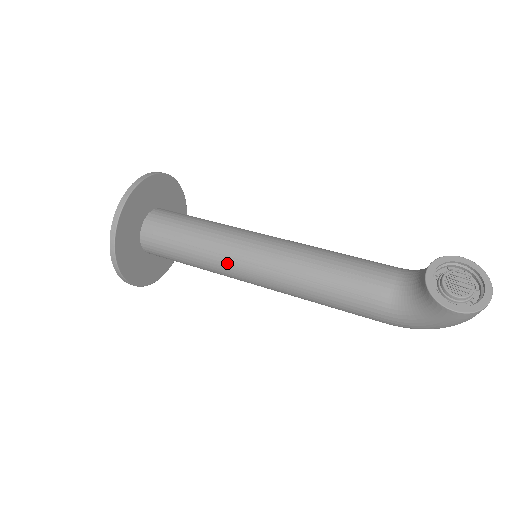
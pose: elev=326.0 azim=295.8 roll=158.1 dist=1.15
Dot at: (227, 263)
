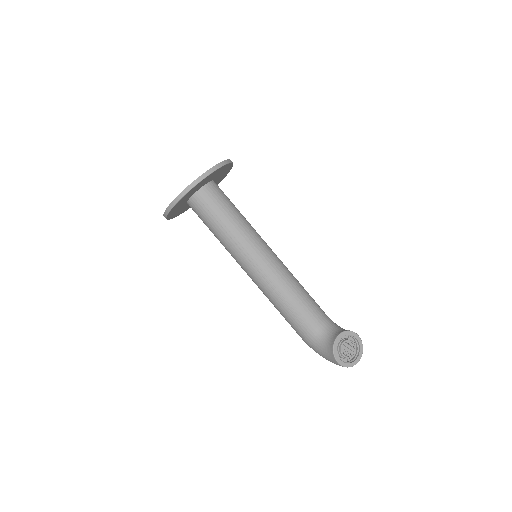
Dot at: (238, 253)
